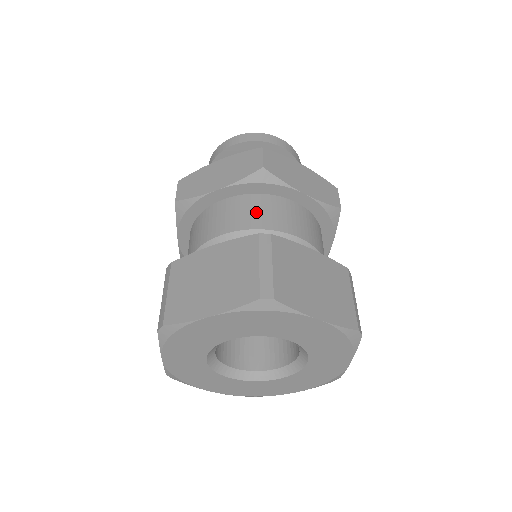
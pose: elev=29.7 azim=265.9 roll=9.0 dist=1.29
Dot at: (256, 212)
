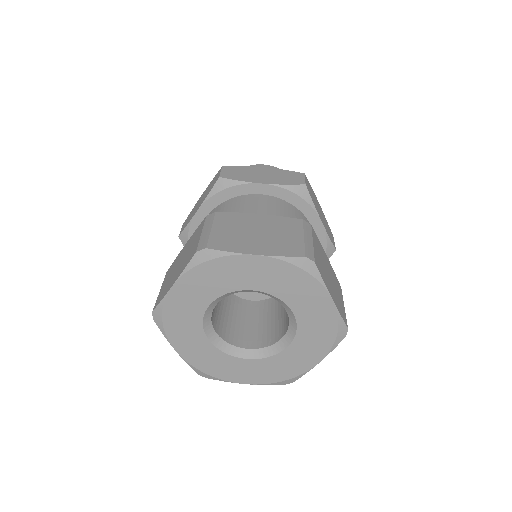
Dot at: (223, 211)
